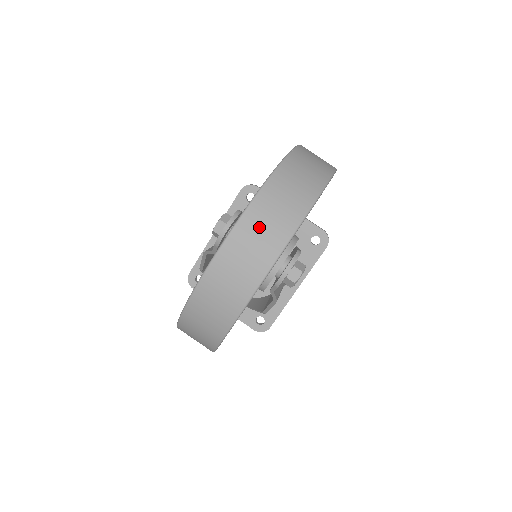
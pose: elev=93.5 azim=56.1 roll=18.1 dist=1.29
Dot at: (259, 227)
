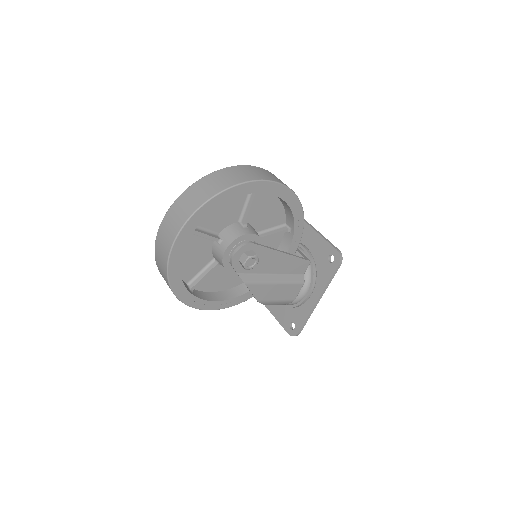
Dot at: (180, 207)
